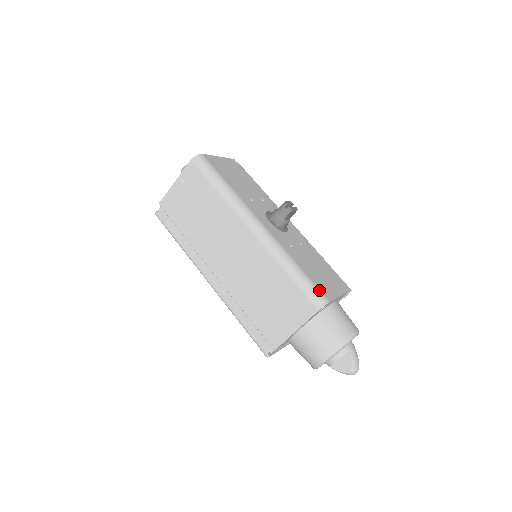
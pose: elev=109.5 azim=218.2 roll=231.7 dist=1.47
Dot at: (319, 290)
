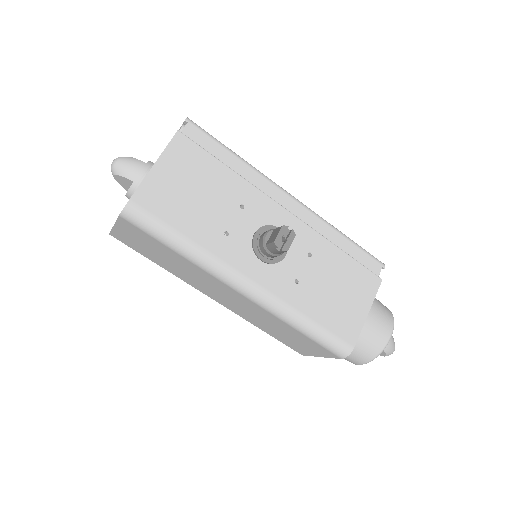
Dot at: (340, 340)
